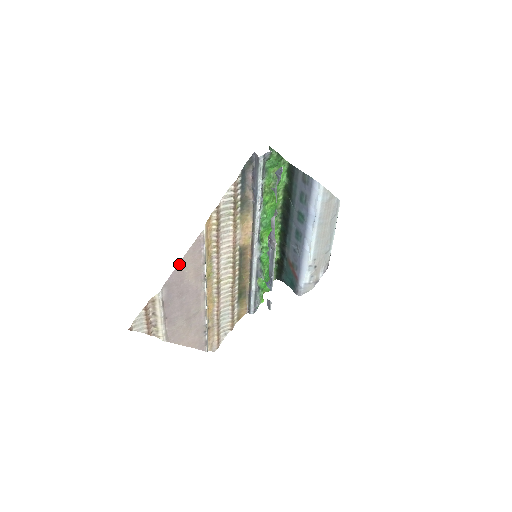
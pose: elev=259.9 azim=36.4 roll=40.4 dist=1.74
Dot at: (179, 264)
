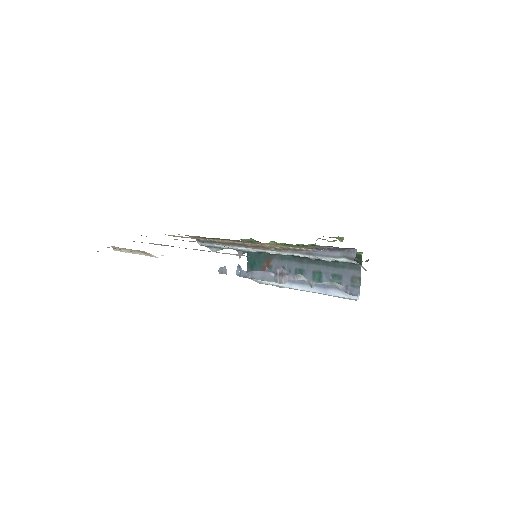
Dot at: occluded
